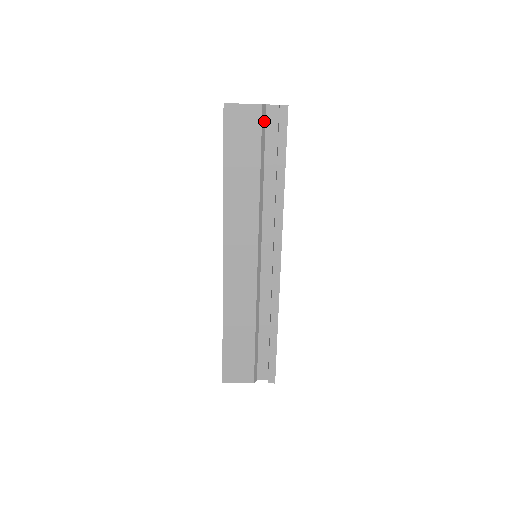
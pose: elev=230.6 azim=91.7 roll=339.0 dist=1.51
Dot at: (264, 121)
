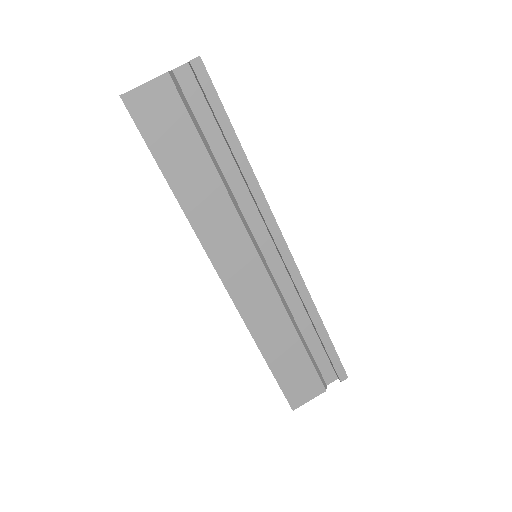
Dot at: (181, 92)
